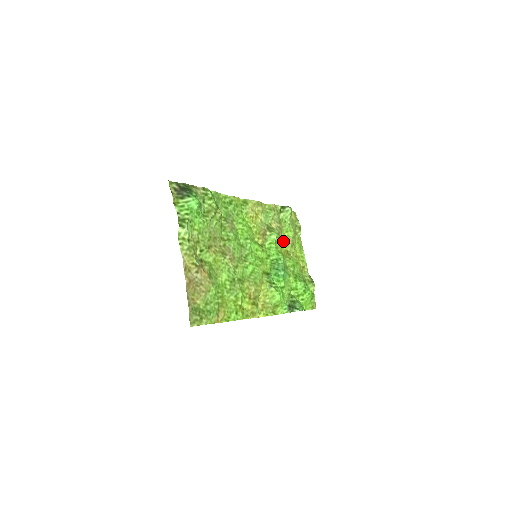
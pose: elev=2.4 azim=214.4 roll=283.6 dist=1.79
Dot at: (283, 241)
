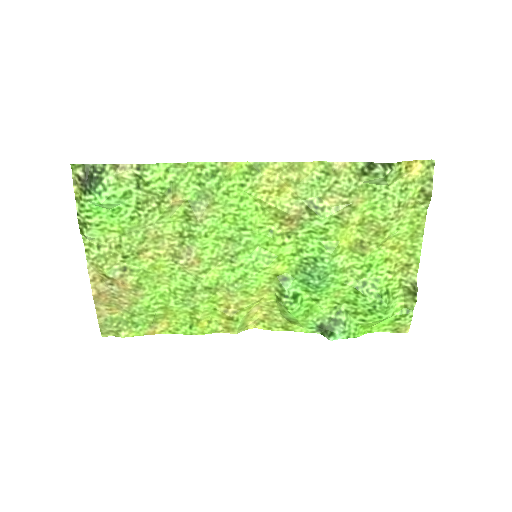
Dot at: (358, 223)
